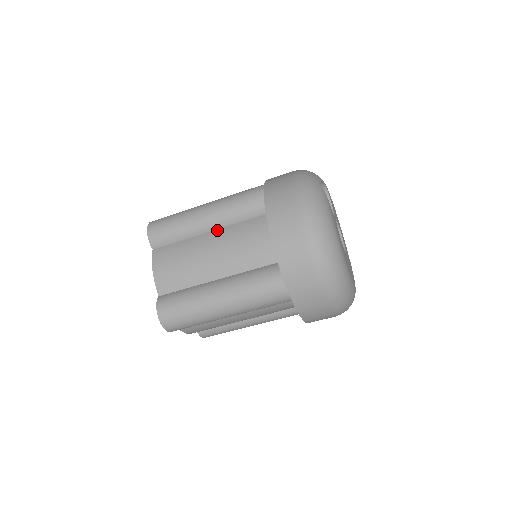
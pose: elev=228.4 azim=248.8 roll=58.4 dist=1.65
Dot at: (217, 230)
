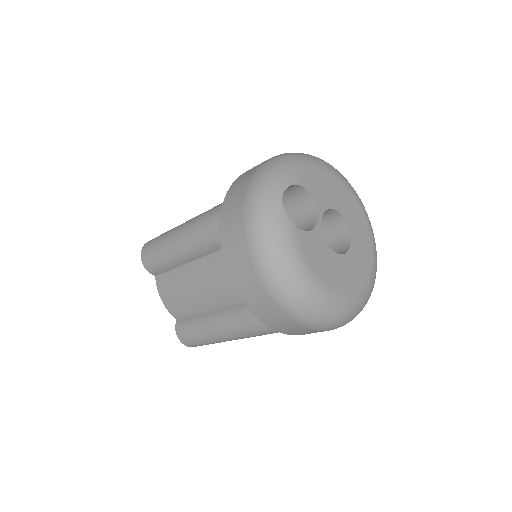
Dot at: (197, 260)
